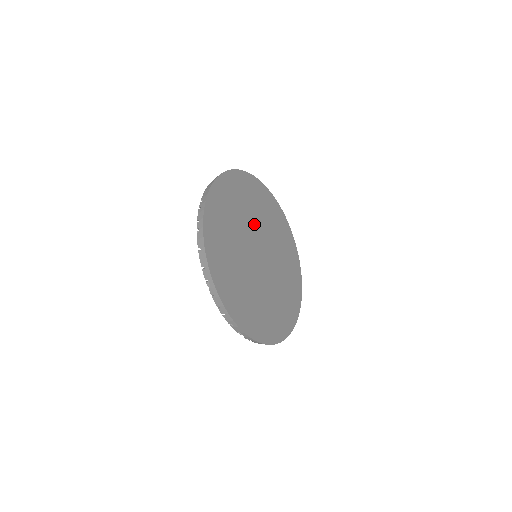
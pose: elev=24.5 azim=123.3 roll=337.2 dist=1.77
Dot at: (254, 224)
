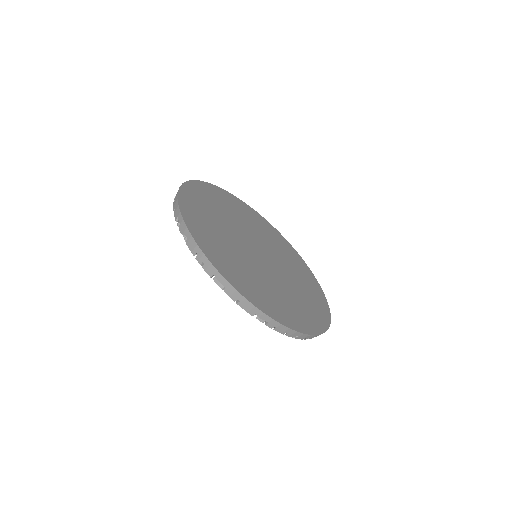
Dot at: (271, 248)
